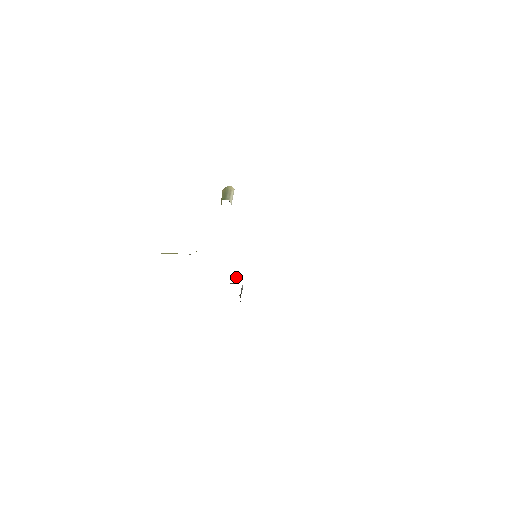
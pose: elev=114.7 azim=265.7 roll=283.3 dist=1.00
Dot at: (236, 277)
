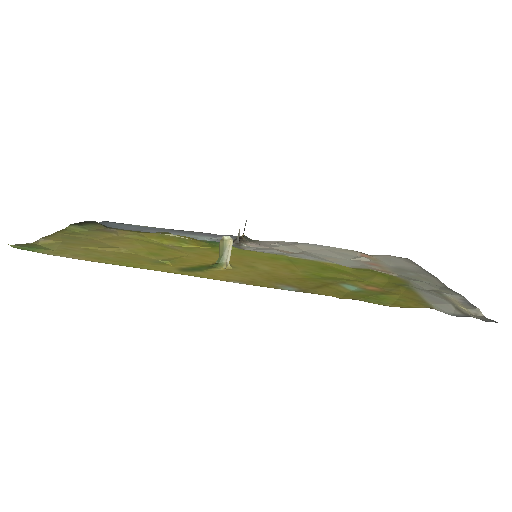
Dot at: (239, 234)
